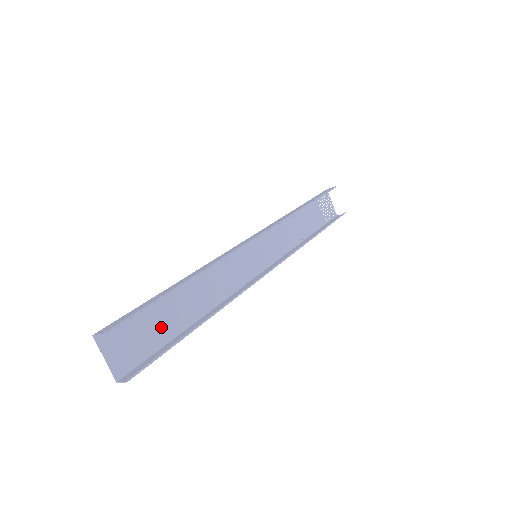
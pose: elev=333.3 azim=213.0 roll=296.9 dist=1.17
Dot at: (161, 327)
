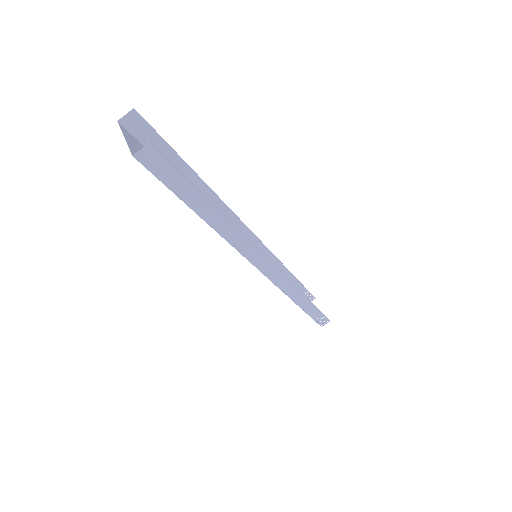
Dot at: occluded
